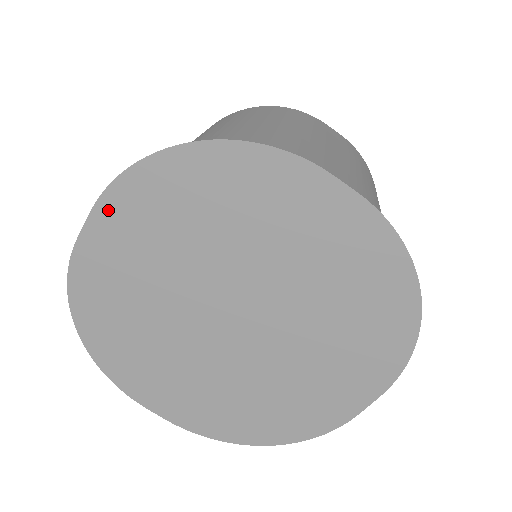
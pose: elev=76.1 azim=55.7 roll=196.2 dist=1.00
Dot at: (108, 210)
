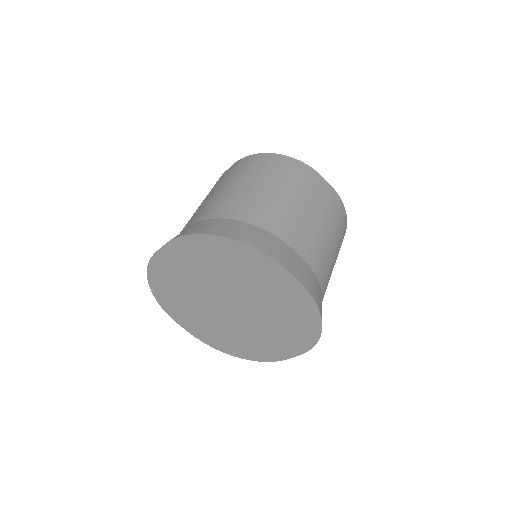
Dot at: (174, 246)
